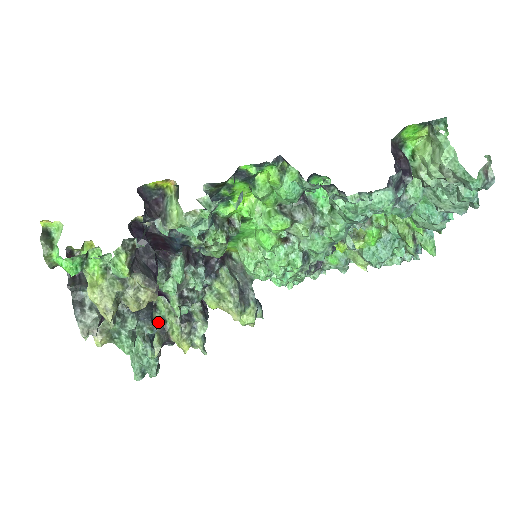
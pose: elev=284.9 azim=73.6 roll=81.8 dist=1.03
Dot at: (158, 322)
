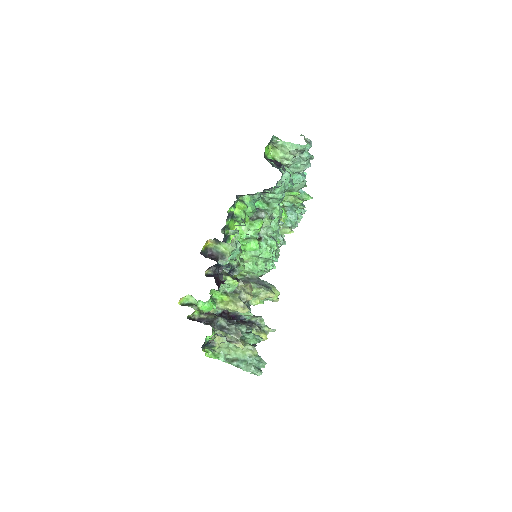
Dot at: occluded
